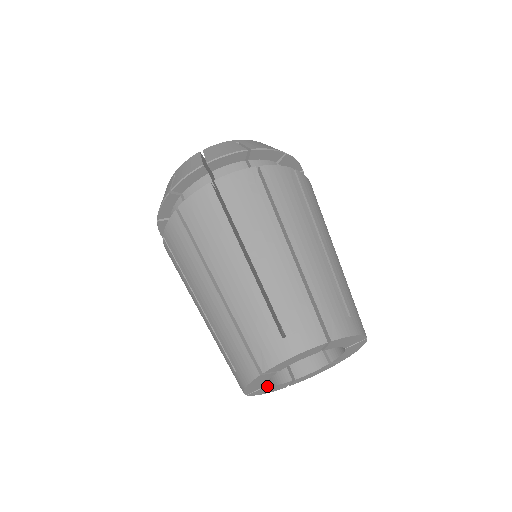
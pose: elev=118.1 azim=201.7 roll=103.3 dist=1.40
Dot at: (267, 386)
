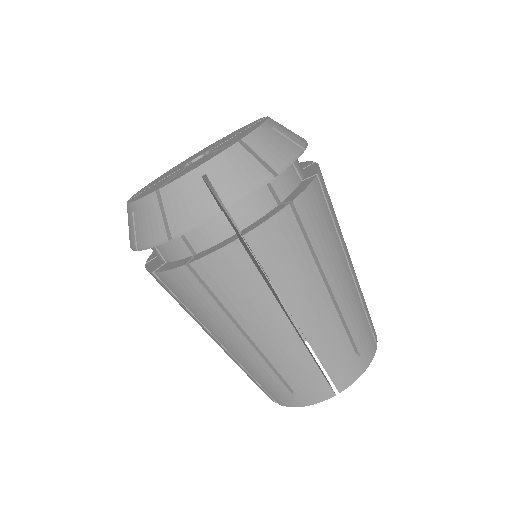
Dot at: occluded
